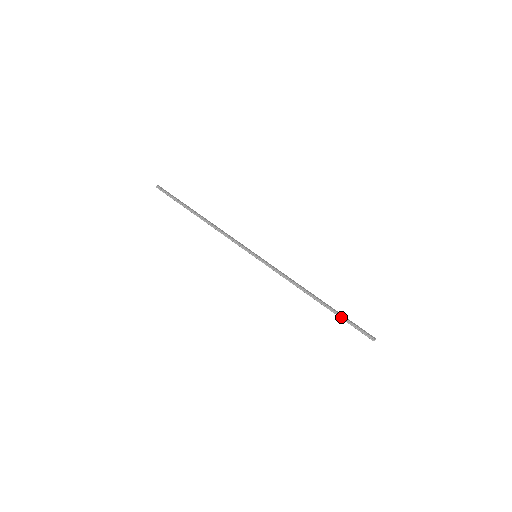
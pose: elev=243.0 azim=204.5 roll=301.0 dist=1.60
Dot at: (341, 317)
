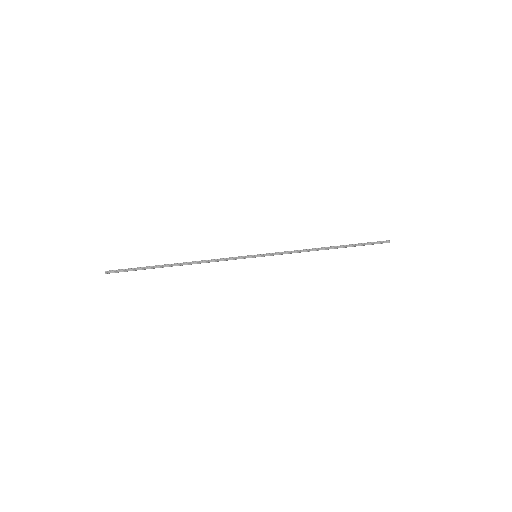
Dot at: (357, 245)
